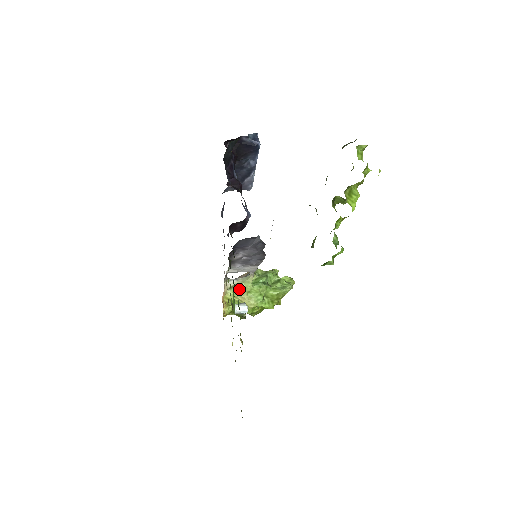
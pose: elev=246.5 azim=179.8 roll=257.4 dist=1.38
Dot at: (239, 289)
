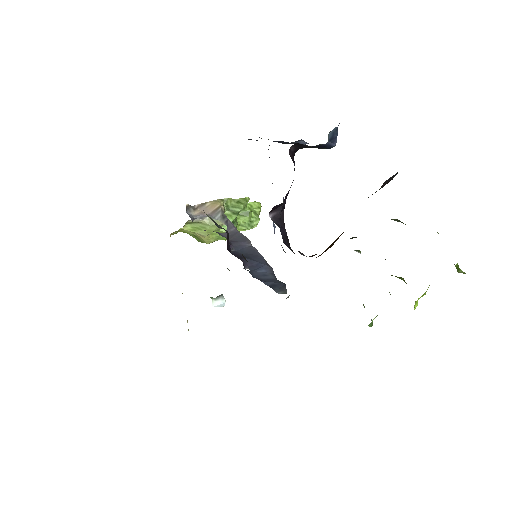
Dot at: (202, 228)
